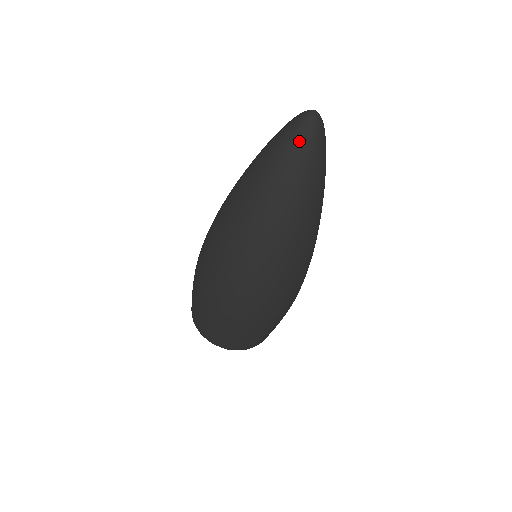
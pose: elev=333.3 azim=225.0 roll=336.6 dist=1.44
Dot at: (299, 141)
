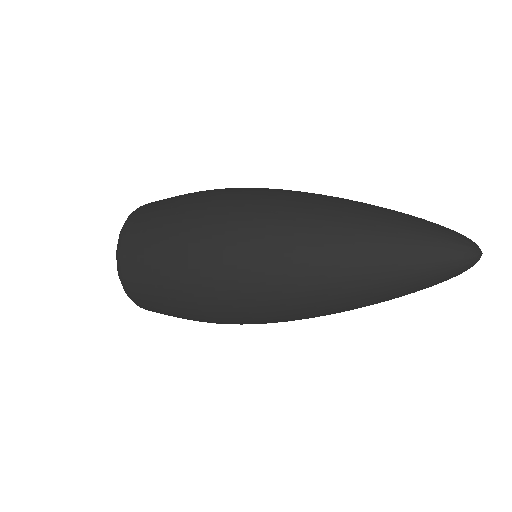
Dot at: occluded
